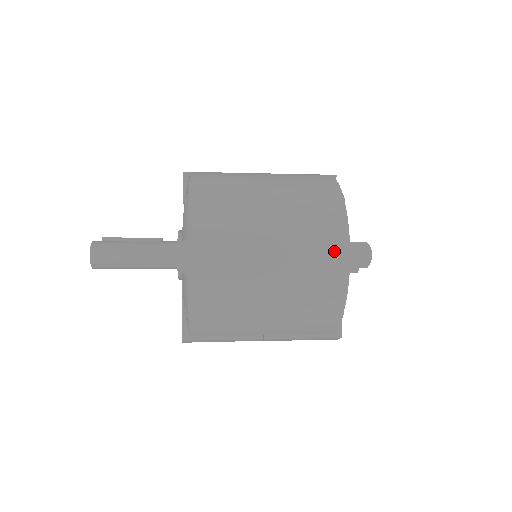
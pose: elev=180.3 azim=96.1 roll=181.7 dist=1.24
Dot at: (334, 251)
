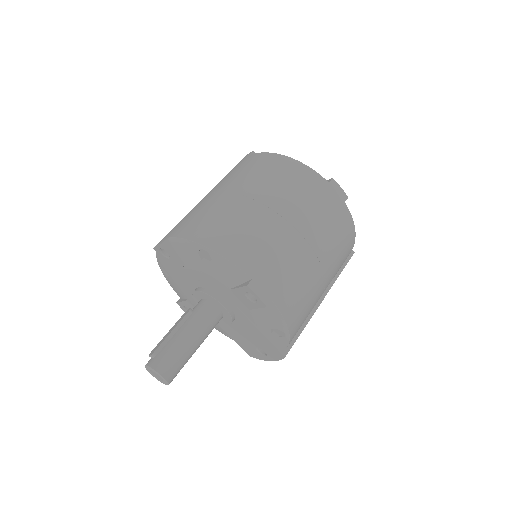
Dot at: (328, 197)
